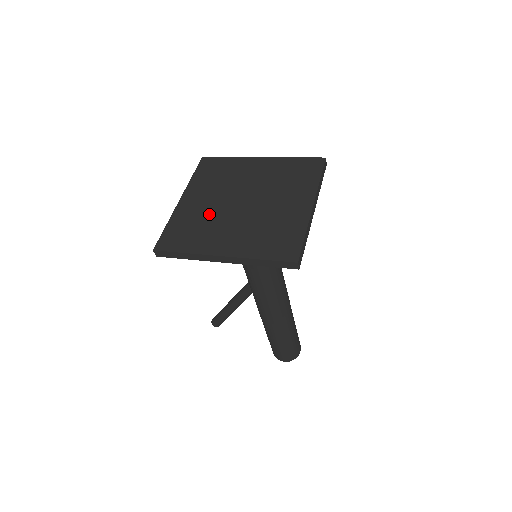
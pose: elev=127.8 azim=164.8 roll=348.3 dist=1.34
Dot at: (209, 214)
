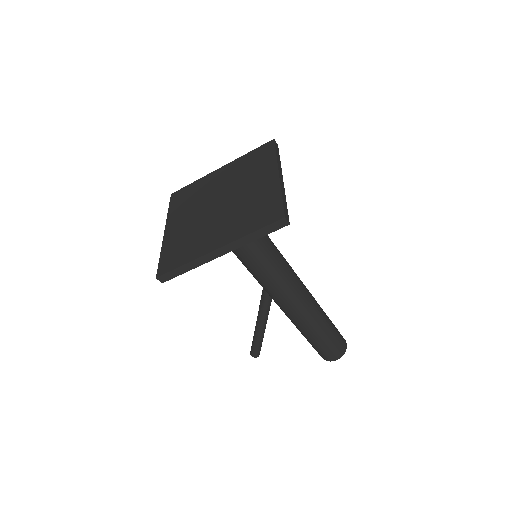
Dot at: (193, 227)
